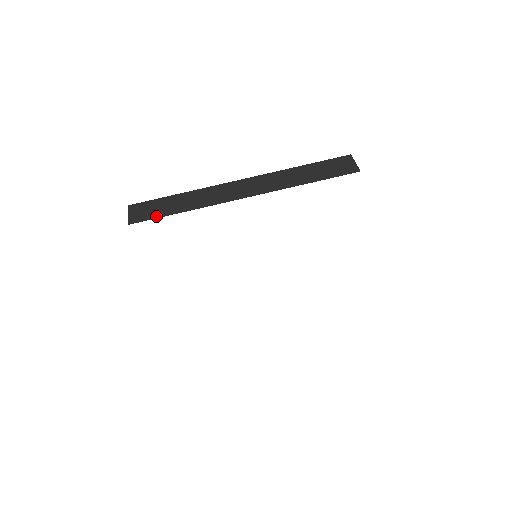
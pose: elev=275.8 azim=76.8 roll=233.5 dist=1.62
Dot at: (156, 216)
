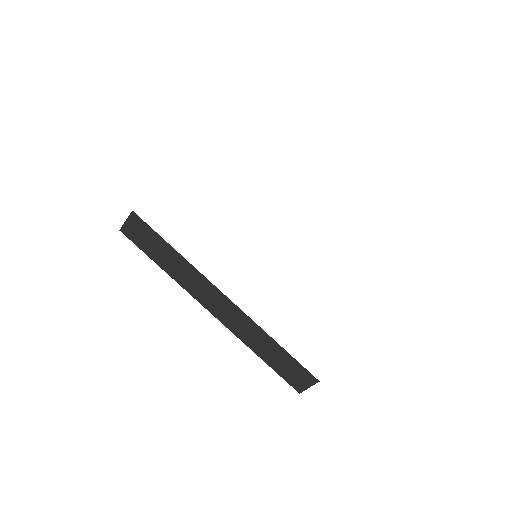
Dot at: occluded
